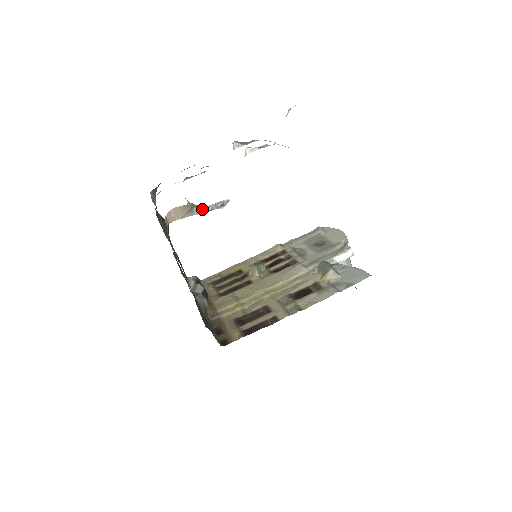
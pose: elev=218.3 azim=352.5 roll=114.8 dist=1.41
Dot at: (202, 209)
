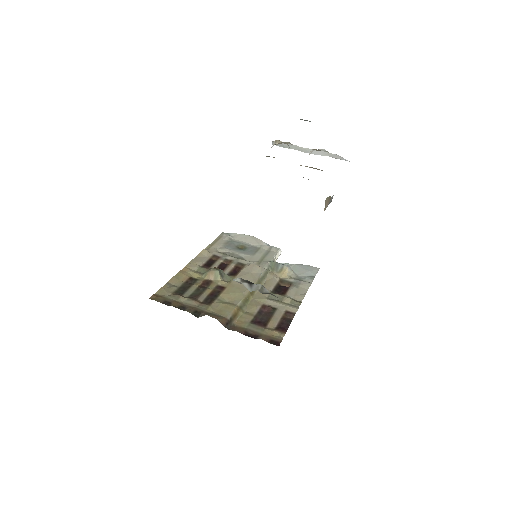
Dot at: (329, 202)
